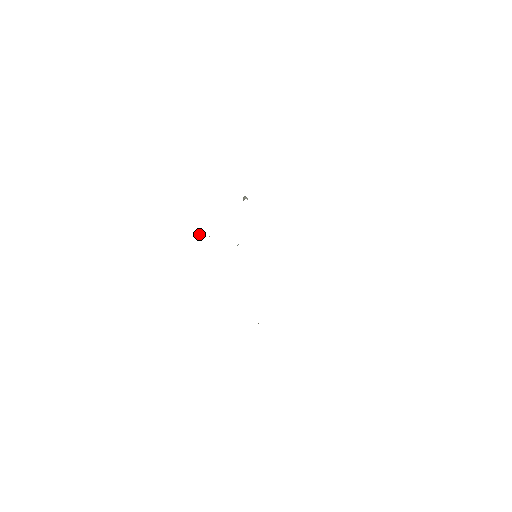
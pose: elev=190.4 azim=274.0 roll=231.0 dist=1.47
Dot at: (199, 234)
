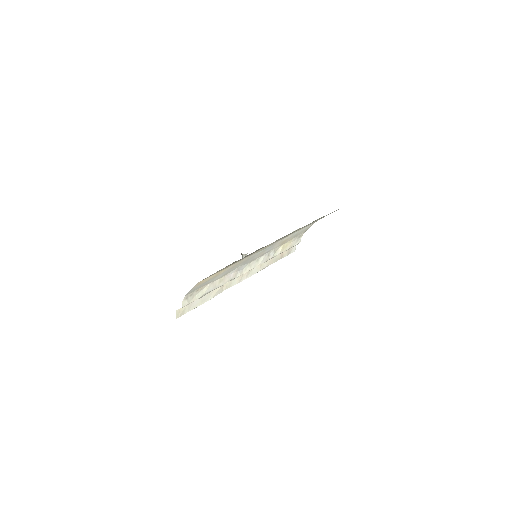
Dot at: occluded
